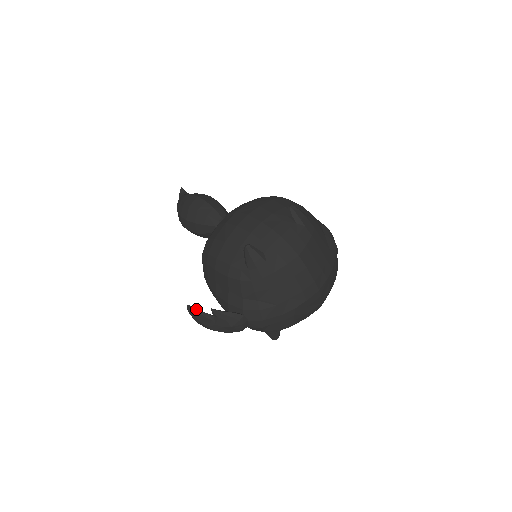
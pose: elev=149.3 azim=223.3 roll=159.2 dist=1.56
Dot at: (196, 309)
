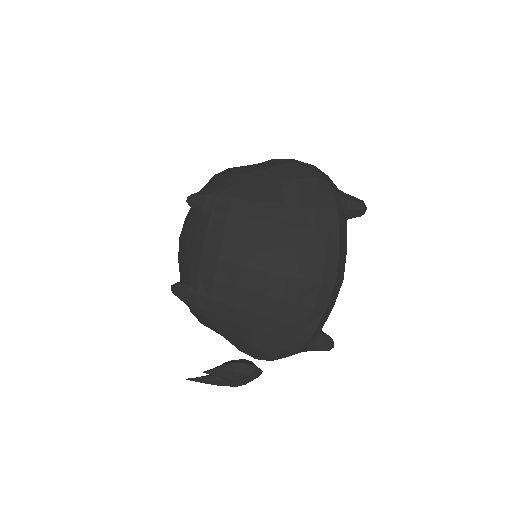
Dot at: (196, 378)
